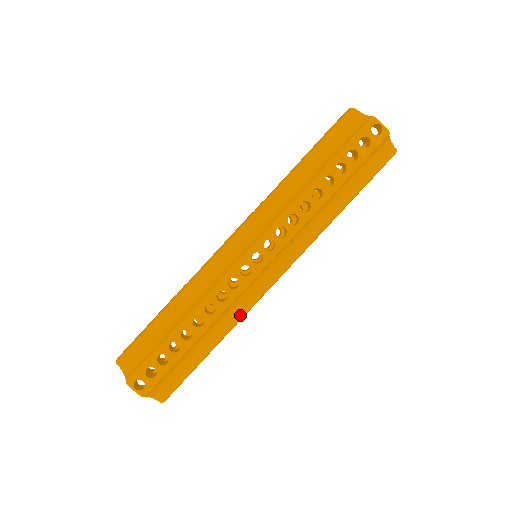
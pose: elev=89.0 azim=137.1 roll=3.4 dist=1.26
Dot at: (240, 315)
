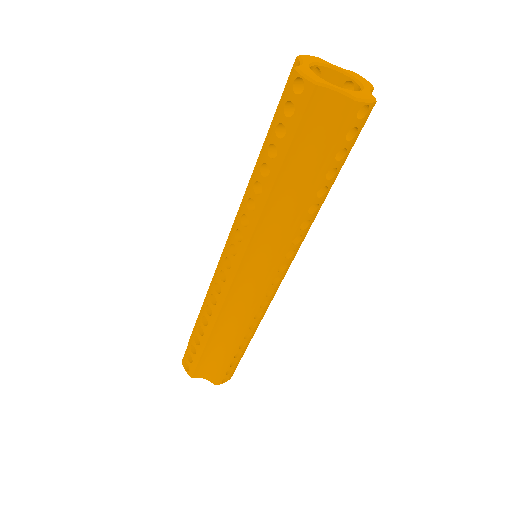
Dot at: (244, 318)
